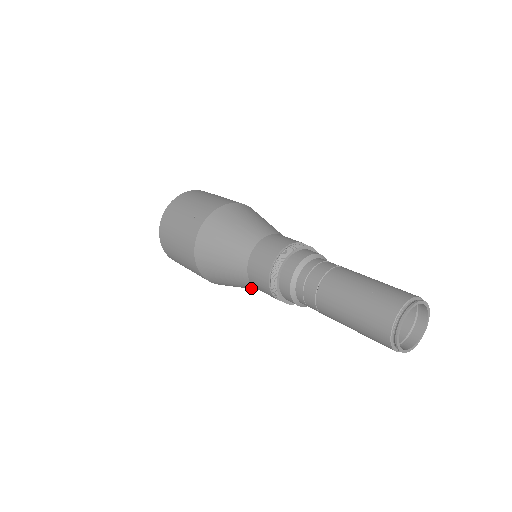
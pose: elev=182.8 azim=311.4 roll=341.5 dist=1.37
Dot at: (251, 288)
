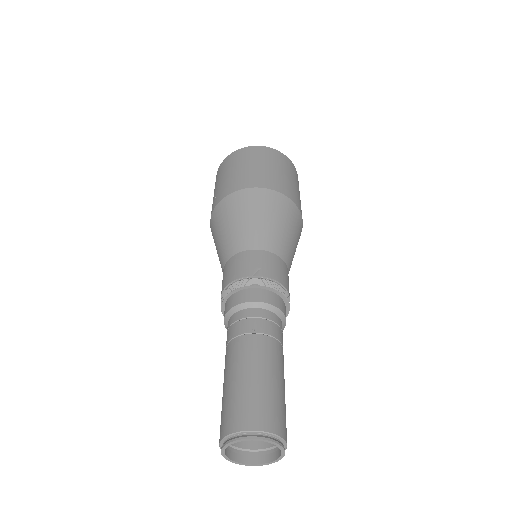
Dot at: occluded
